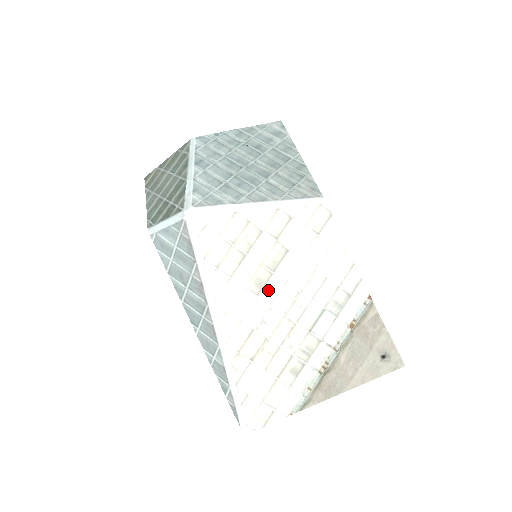
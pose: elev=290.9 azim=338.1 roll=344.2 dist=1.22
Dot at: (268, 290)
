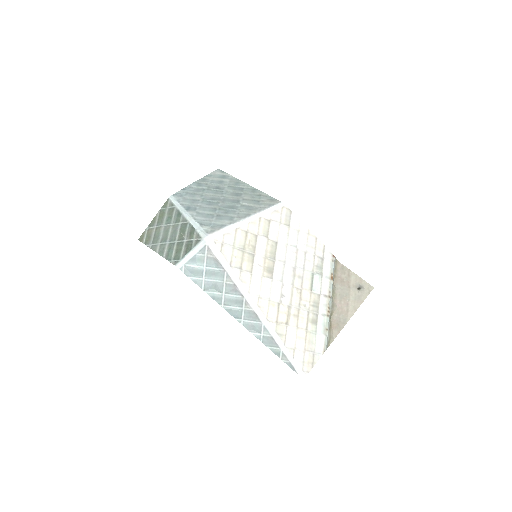
Dot at: (276, 273)
